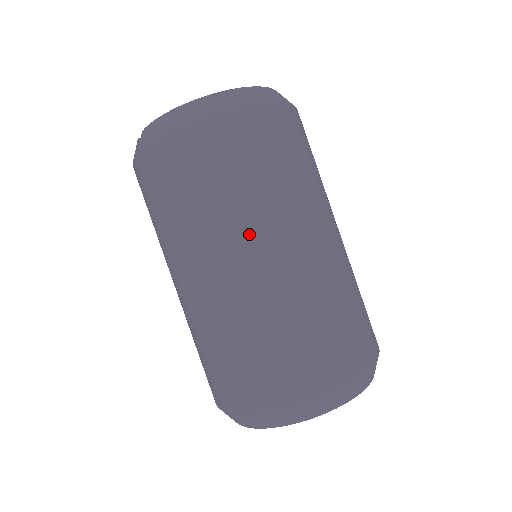
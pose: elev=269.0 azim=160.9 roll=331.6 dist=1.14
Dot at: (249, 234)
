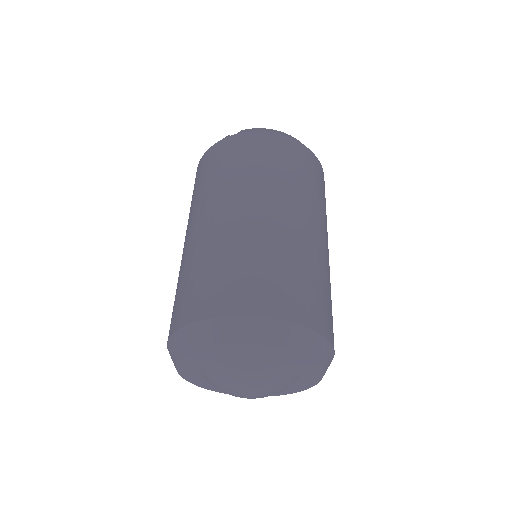
Dot at: (303, 206)
